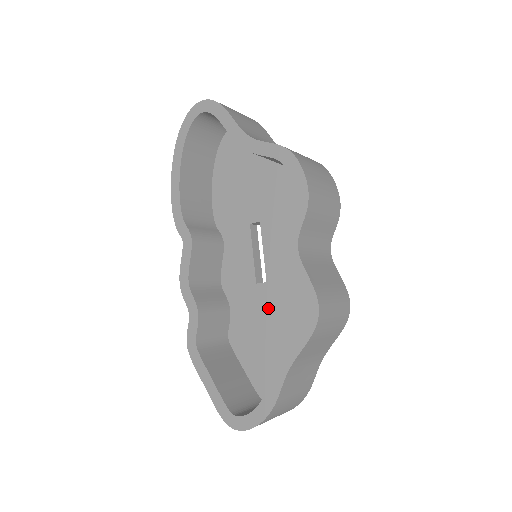
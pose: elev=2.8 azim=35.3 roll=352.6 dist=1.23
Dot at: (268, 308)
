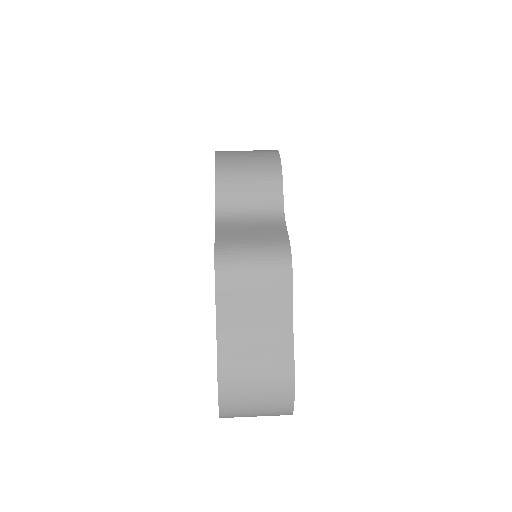
Dot at: occluded
